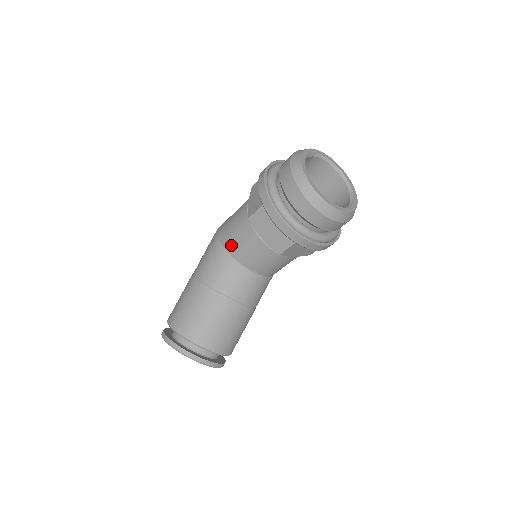
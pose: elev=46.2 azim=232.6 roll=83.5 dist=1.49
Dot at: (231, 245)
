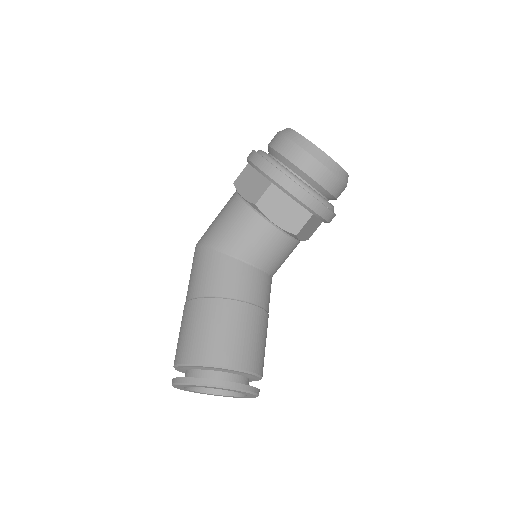
Dot at: (234, 246)
